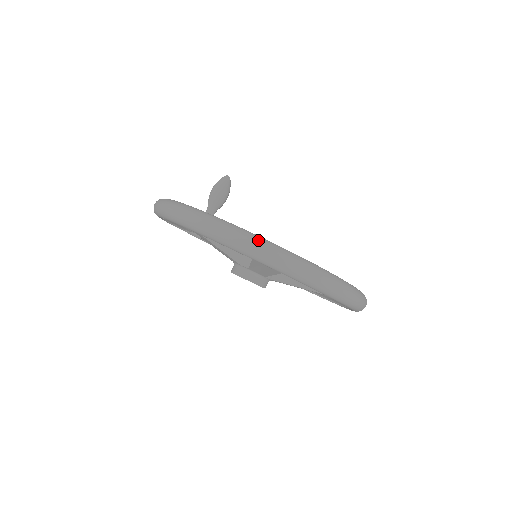
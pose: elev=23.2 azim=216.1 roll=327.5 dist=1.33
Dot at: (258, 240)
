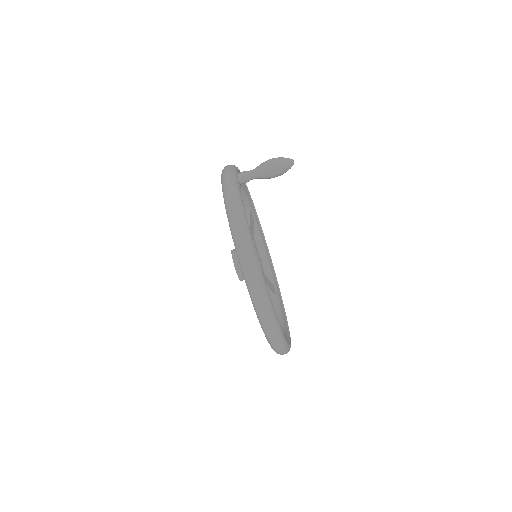
Dot at: (285, 348)
